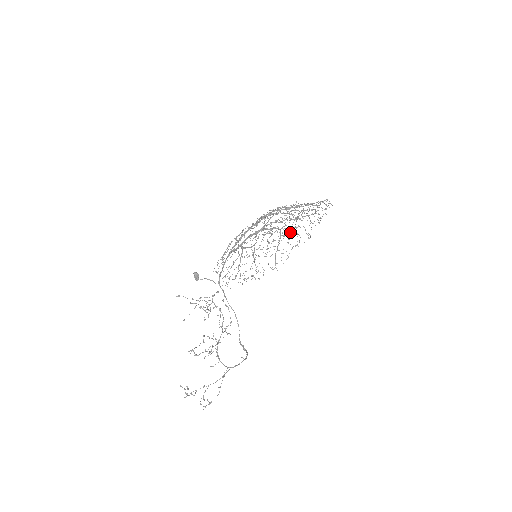
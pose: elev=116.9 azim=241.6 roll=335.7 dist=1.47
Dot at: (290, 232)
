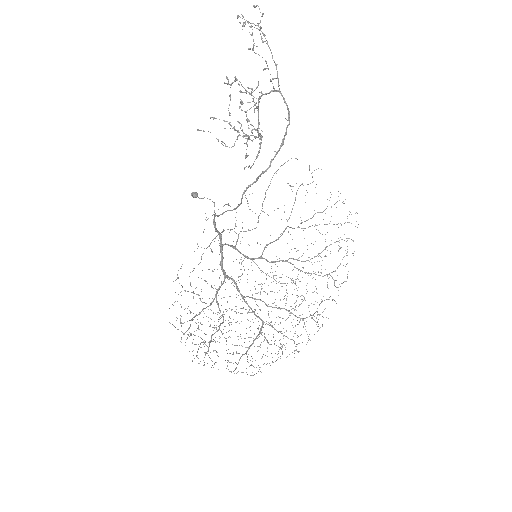
Dot at: (273, 337)
